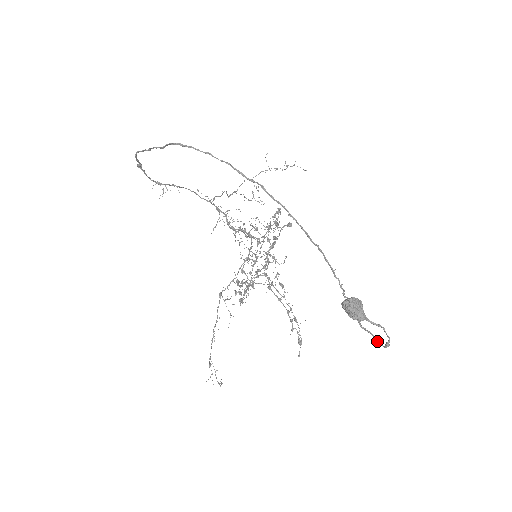
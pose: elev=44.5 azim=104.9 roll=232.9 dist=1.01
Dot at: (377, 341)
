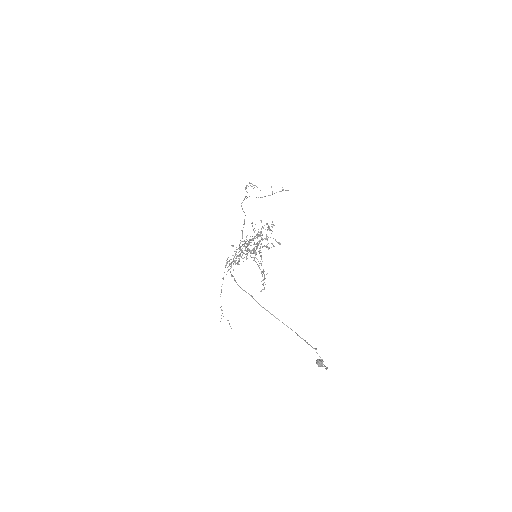
Dot at: occluded
